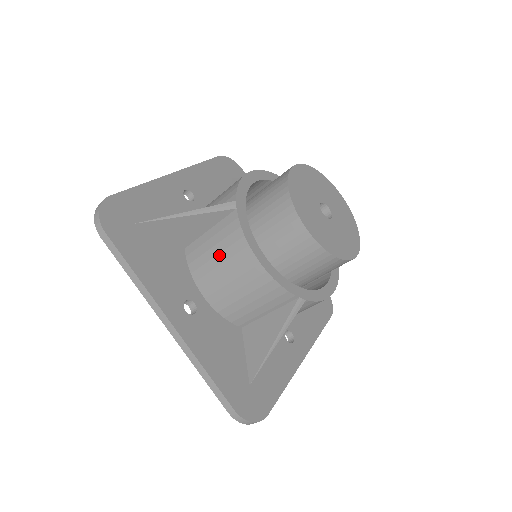
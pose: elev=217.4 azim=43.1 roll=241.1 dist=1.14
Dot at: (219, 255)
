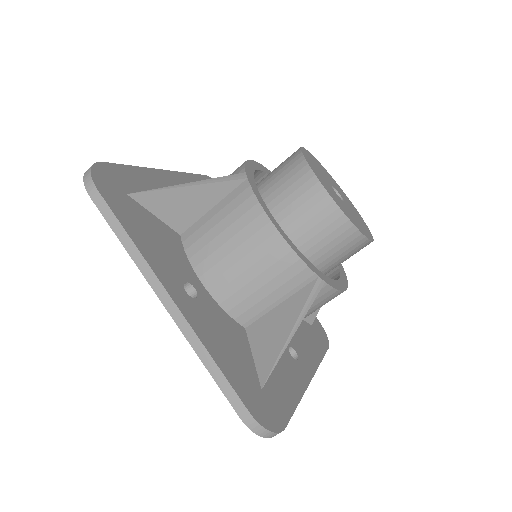
Dot at: (226, 230)
